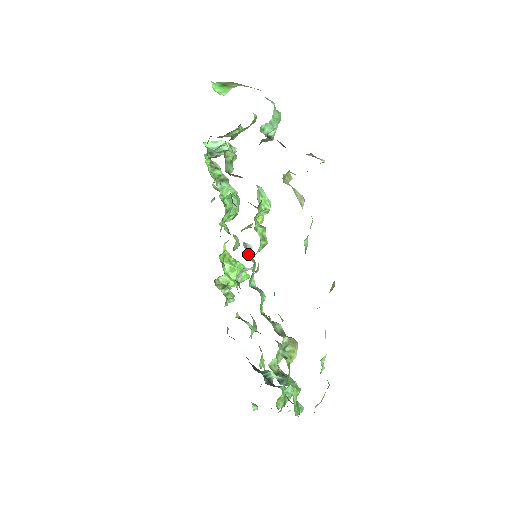
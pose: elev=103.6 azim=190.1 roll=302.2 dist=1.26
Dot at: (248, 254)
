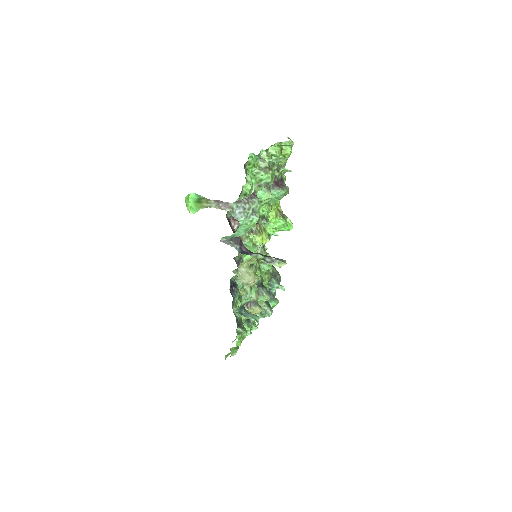
Dot at: occluded
